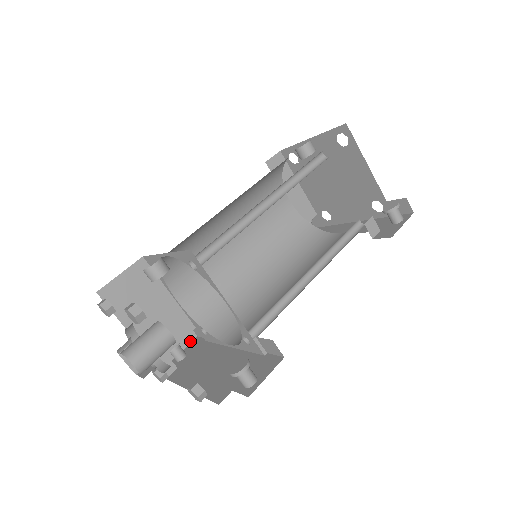
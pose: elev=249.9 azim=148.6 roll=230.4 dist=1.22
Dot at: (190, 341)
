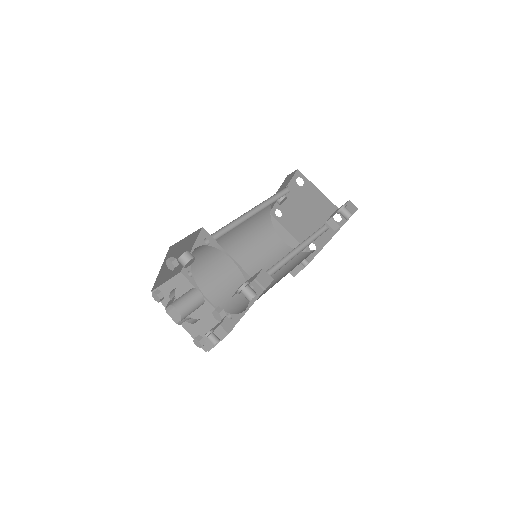
Dot at: (223, 337)
